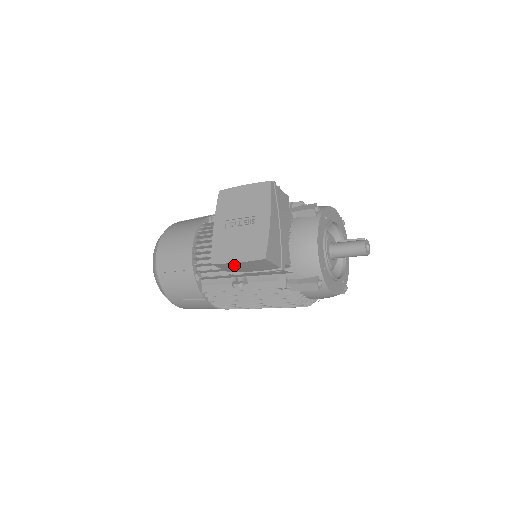
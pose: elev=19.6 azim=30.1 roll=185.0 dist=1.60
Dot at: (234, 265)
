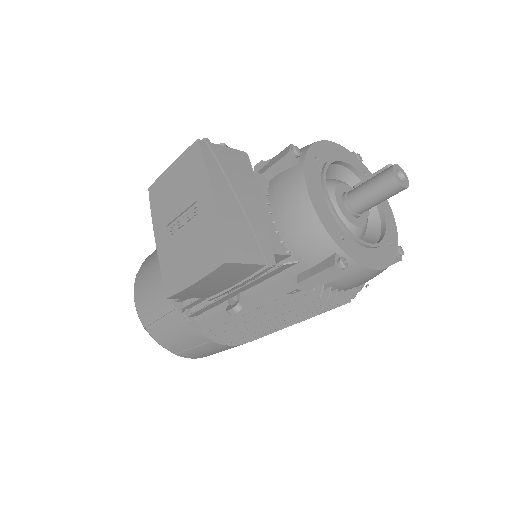
Dot at: (196, 288)
